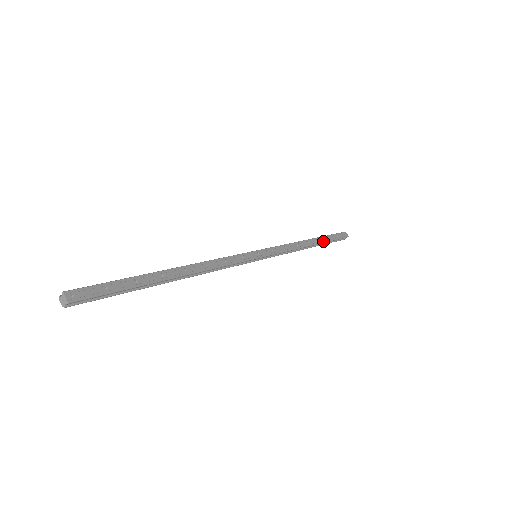
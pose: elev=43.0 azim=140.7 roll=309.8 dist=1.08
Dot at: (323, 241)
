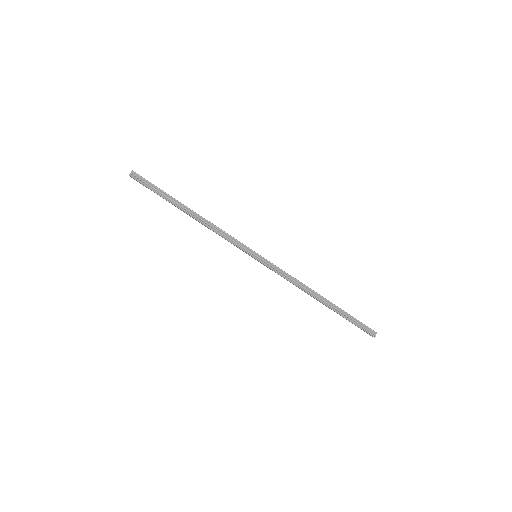
Dot at: occluded
